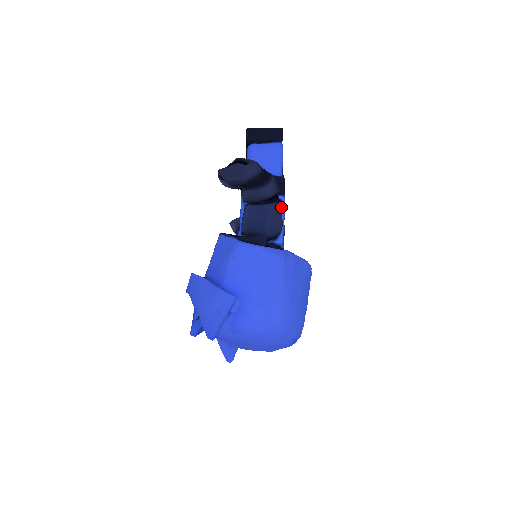
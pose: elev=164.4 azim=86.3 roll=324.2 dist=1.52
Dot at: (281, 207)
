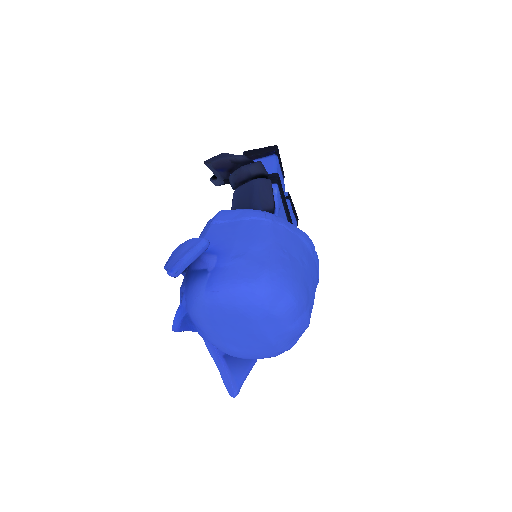
Dot at: (270, 185)
